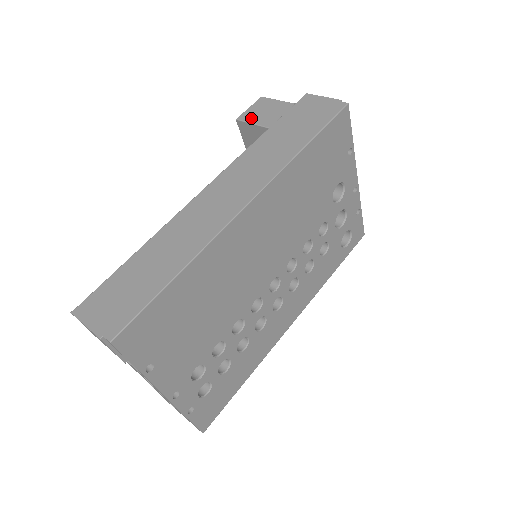
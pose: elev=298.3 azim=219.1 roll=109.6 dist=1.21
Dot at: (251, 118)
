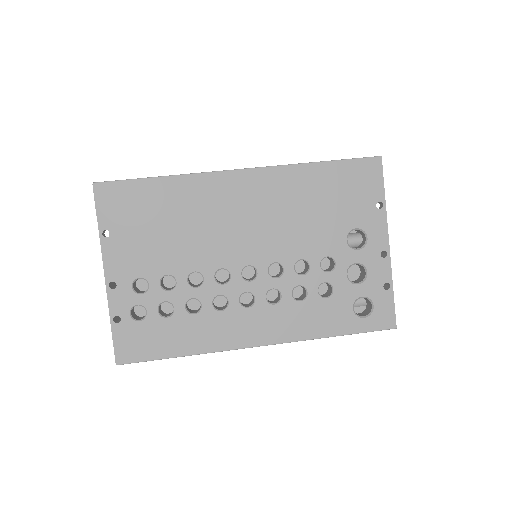
Dot at: occluded
